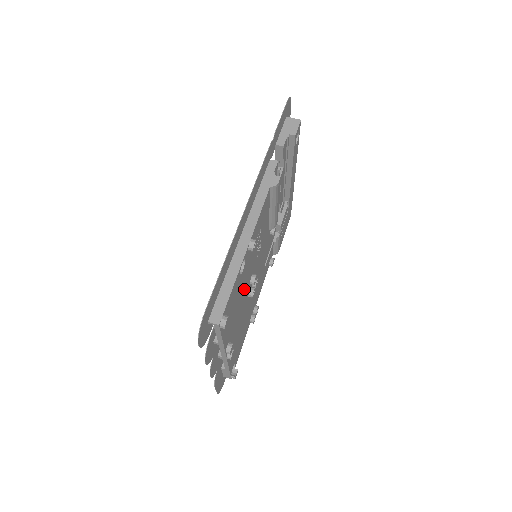
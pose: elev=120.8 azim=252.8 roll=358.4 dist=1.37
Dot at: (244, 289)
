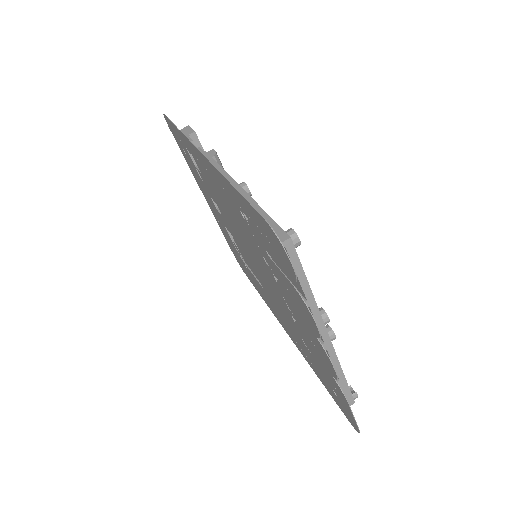
Dot at: occluded
